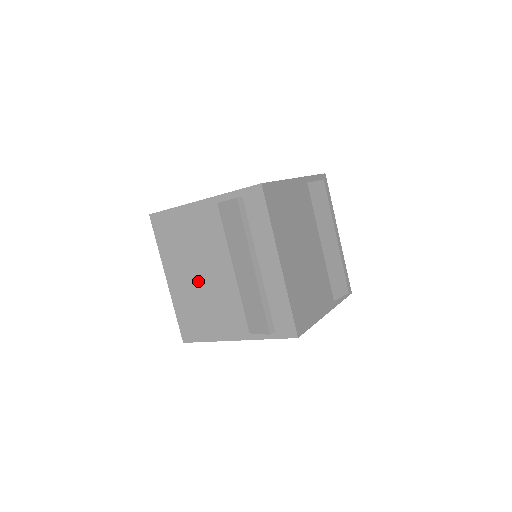
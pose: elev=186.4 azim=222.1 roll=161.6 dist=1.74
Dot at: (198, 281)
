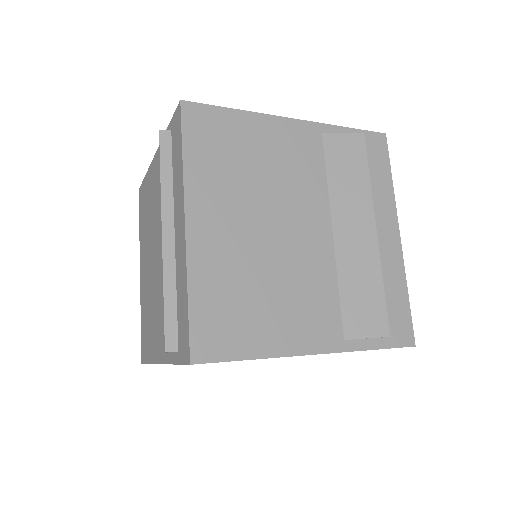
Dot at: (261, 238)
